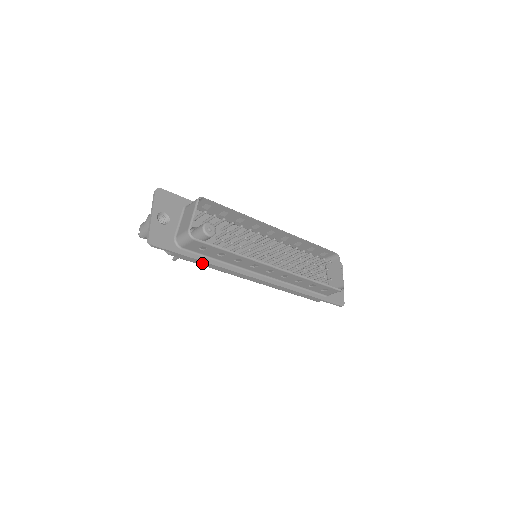
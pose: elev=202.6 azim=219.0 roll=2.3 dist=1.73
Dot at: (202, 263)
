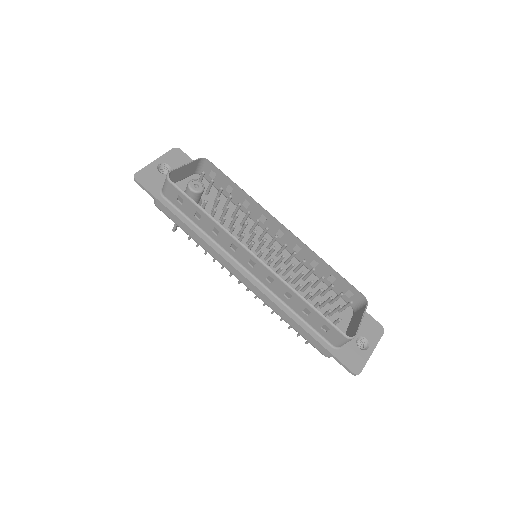
Dot at: (185, 228)
